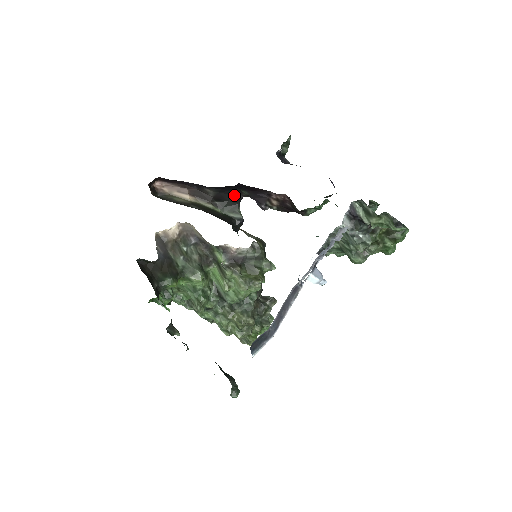
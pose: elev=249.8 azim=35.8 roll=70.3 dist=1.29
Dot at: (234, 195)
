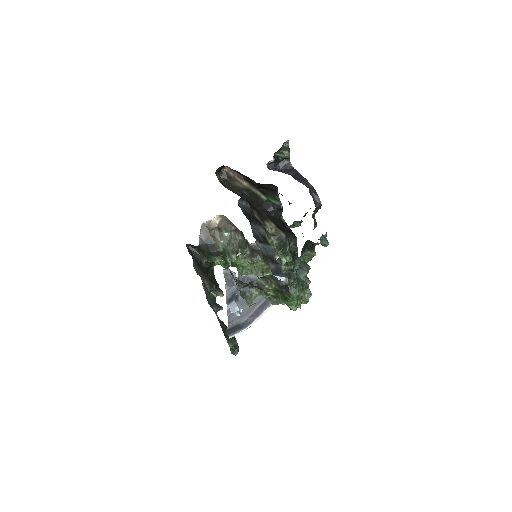
Dot at: (270, 186)
